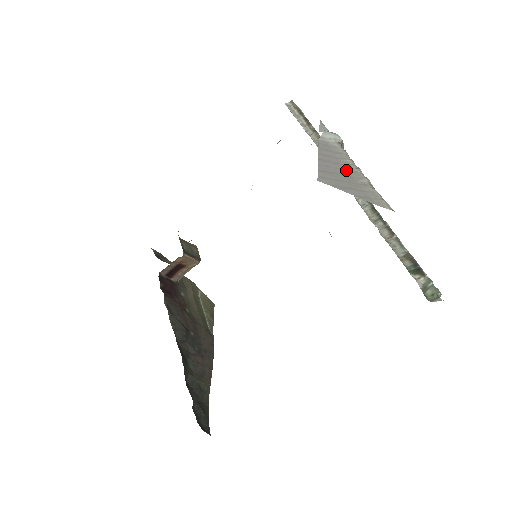
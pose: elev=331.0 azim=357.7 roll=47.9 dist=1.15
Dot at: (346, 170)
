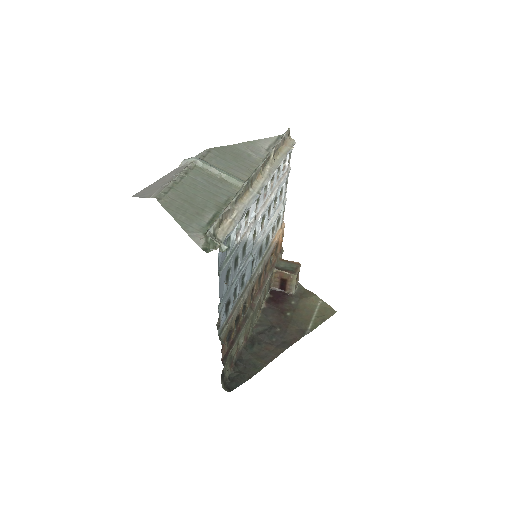
Dot at: (165, 182)
